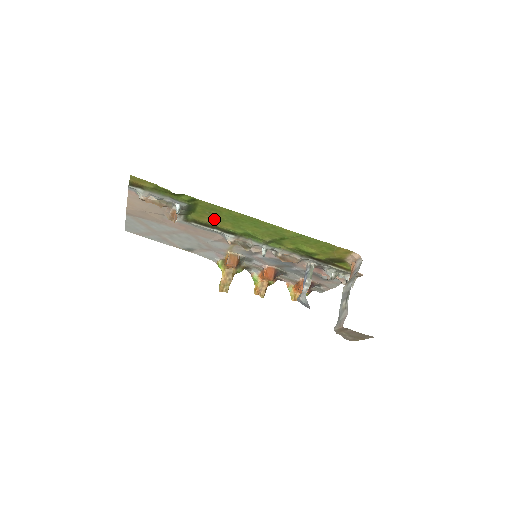
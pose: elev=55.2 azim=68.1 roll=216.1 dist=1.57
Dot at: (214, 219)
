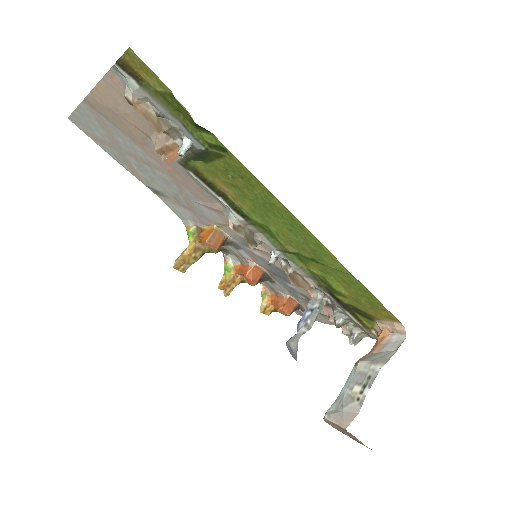
Dot at: (231, 187)
